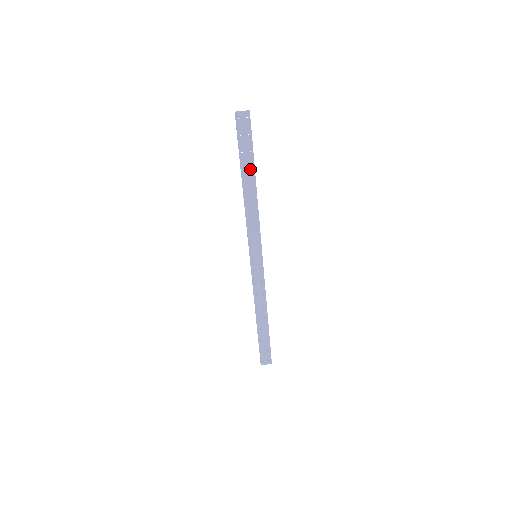
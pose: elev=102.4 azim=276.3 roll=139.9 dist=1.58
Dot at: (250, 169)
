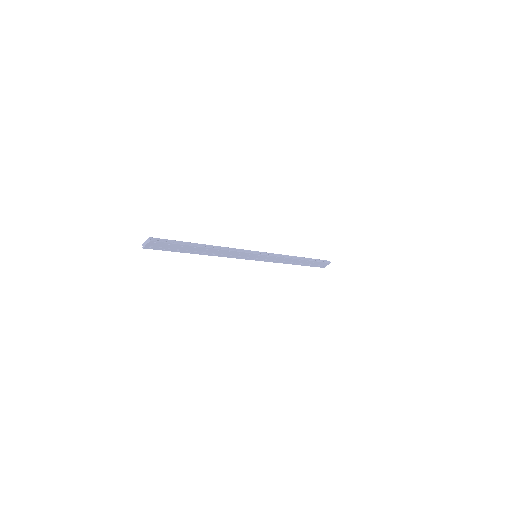
Dot at: (194, 249)
